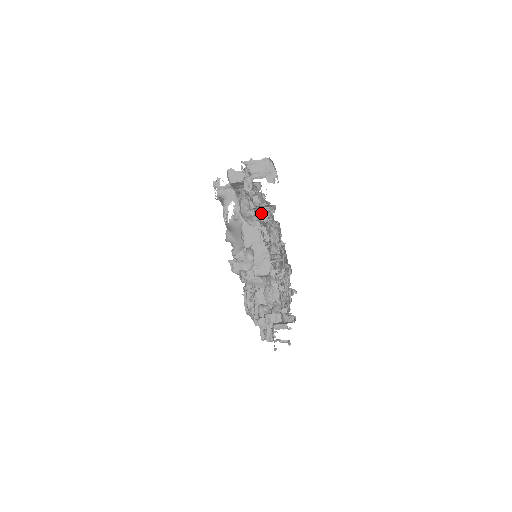
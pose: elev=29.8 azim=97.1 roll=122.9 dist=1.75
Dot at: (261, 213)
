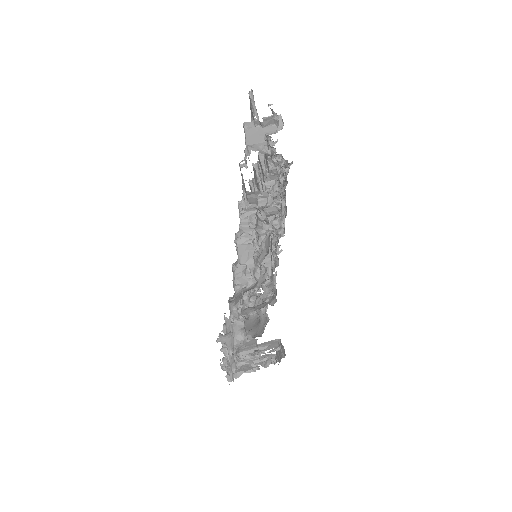
Dot at: occluded
